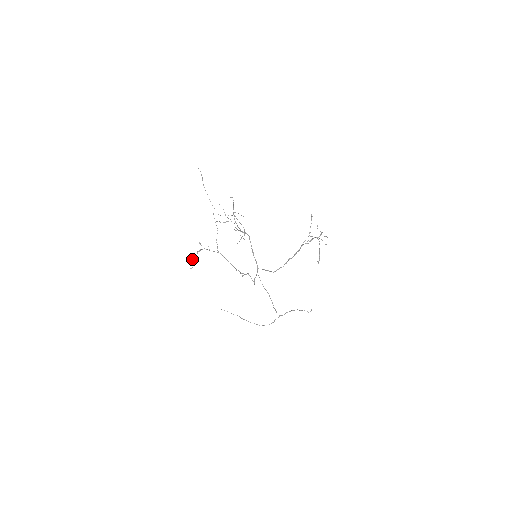
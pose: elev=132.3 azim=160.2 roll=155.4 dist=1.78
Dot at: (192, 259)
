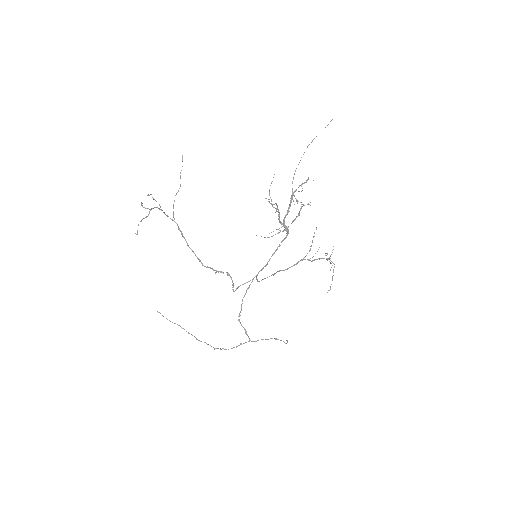
Dot at: occluded
